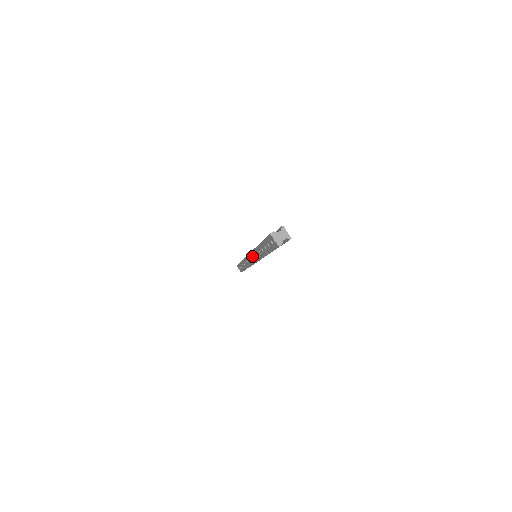
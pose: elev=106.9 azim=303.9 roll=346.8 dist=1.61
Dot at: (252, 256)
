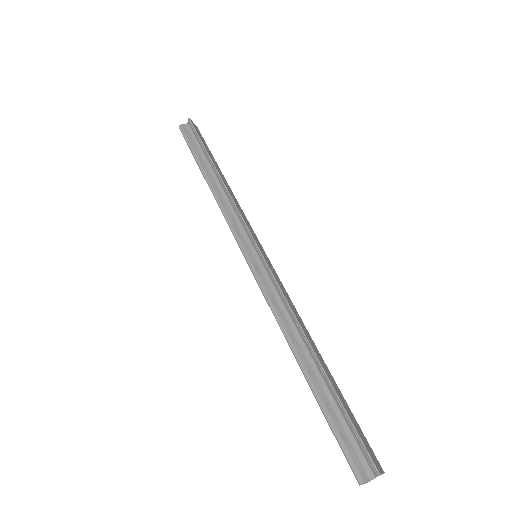
Dot at: (257, 278)
